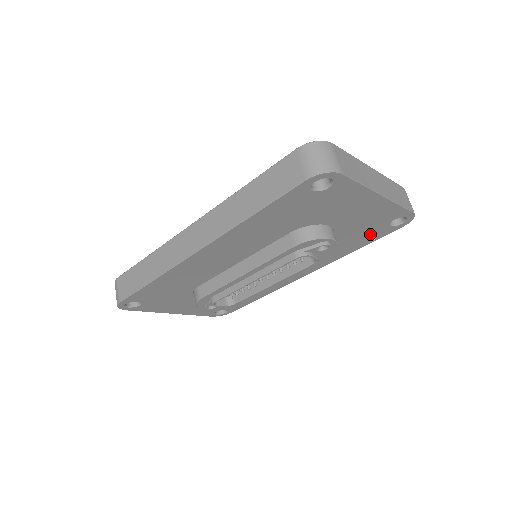
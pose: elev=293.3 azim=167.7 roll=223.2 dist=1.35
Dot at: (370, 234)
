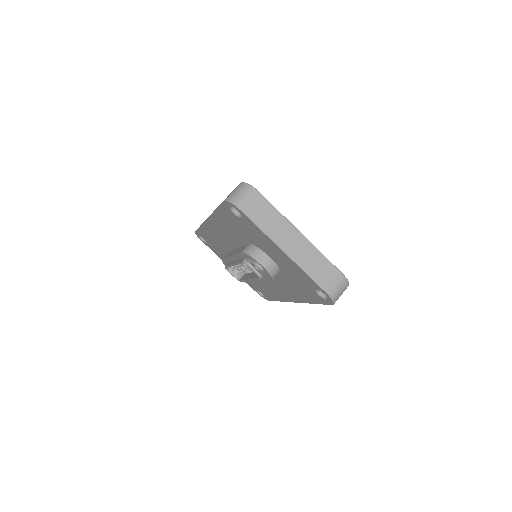
Dot at: (310, 292)
